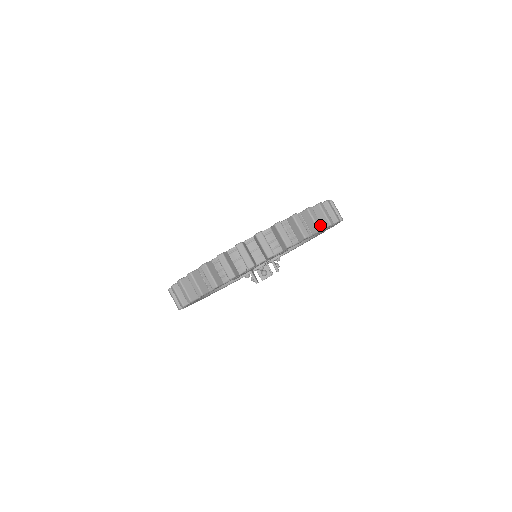
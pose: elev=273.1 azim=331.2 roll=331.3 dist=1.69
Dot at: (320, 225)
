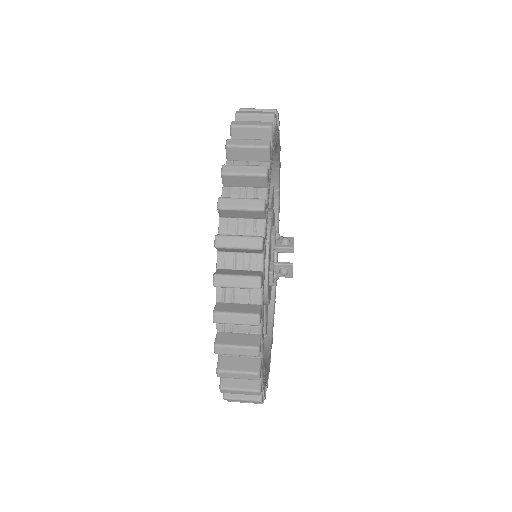
Dot at: occluded
